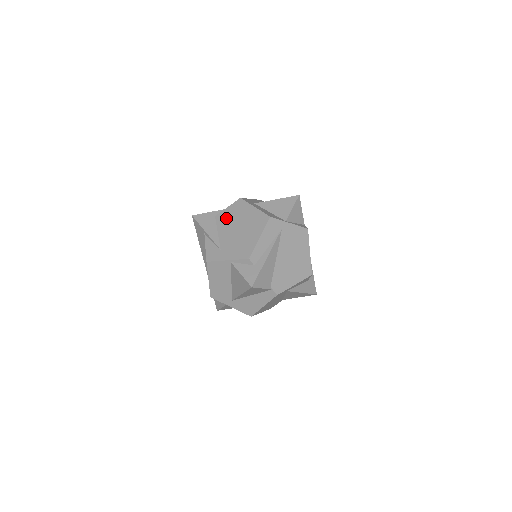
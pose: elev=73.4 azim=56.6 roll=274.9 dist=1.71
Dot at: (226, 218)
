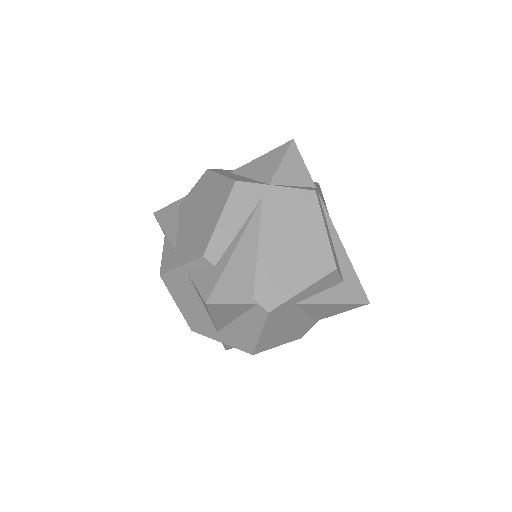
Dot at: (188, 204)
